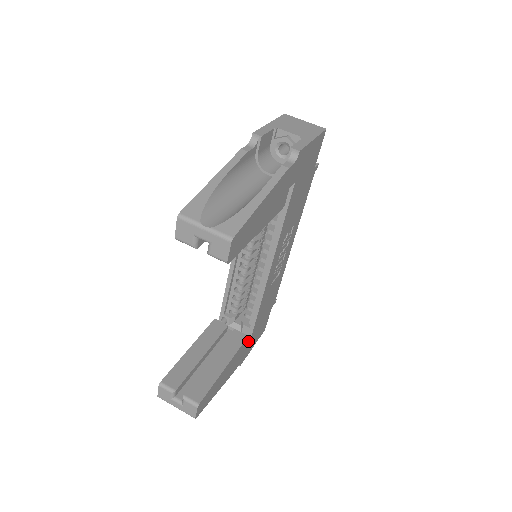
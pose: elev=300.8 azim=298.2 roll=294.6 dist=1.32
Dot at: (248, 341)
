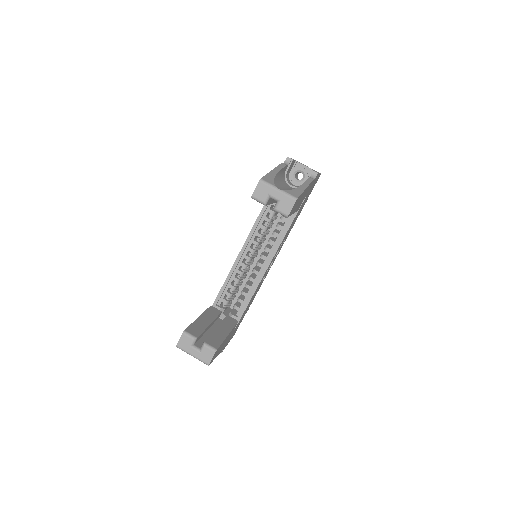
Dot at: occluded
